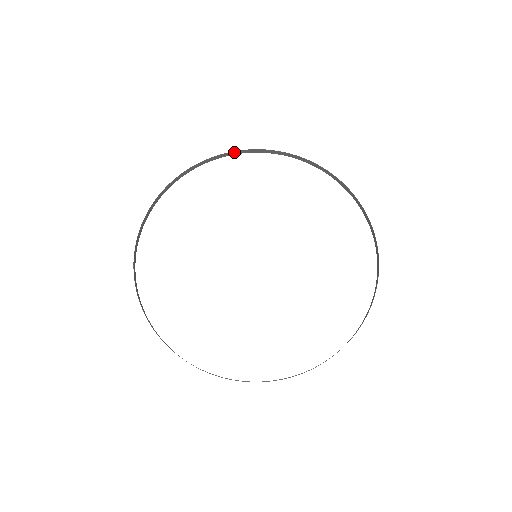
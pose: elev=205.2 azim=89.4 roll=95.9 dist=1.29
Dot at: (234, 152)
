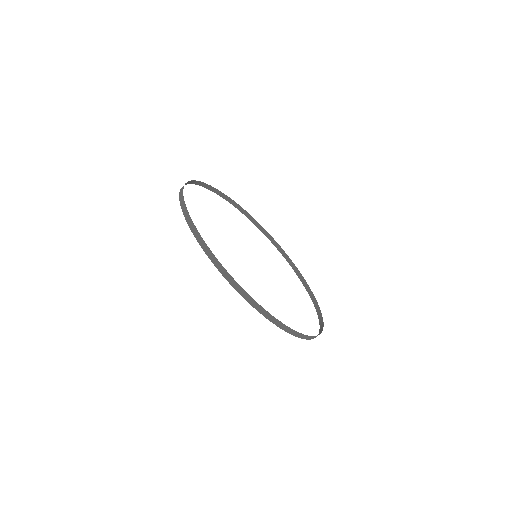
Dot at: (247, 213)
